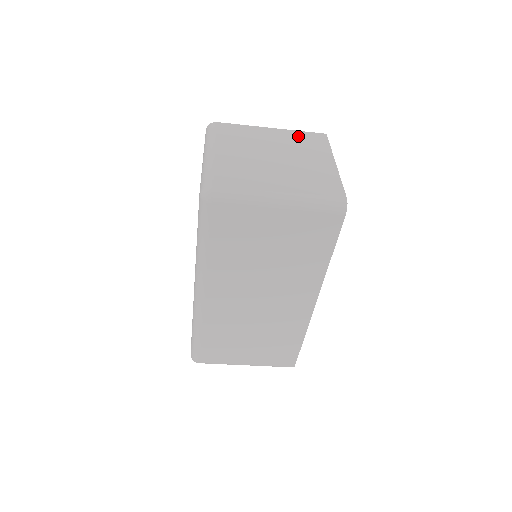
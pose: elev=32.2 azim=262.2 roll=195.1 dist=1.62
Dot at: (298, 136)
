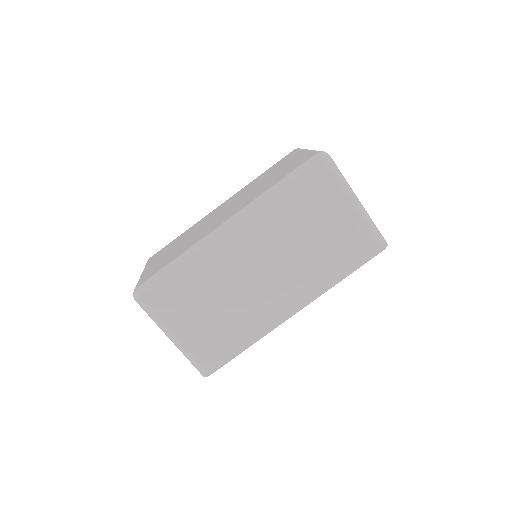
Dot at: occluded
